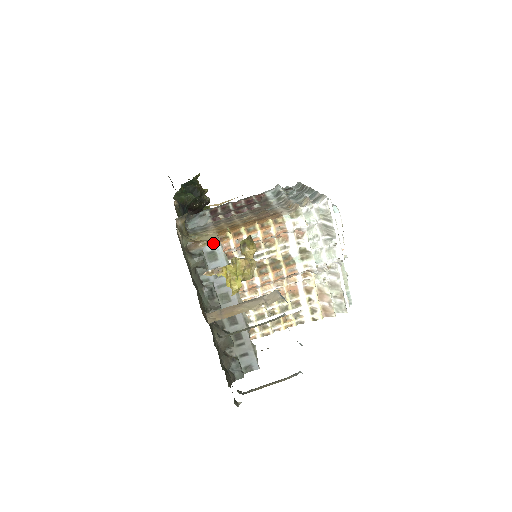
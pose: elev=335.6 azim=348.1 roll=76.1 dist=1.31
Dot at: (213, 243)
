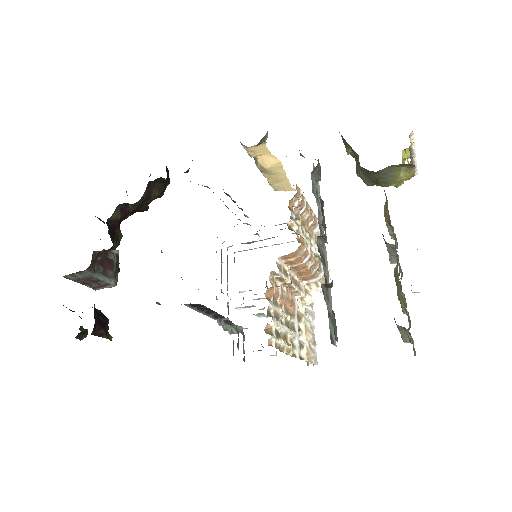
Dot at: occluded
